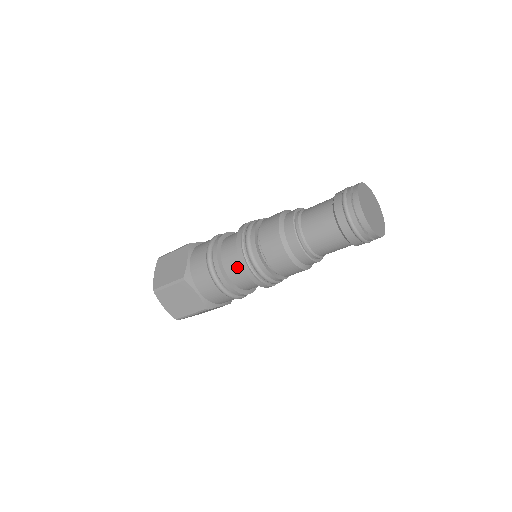
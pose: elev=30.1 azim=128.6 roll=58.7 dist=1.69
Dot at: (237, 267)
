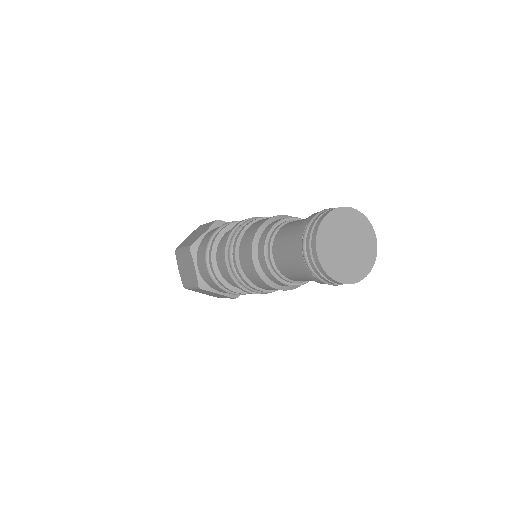
Dot at: occluded
